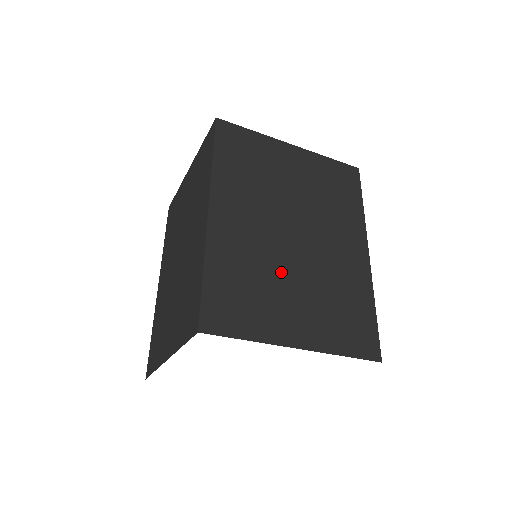
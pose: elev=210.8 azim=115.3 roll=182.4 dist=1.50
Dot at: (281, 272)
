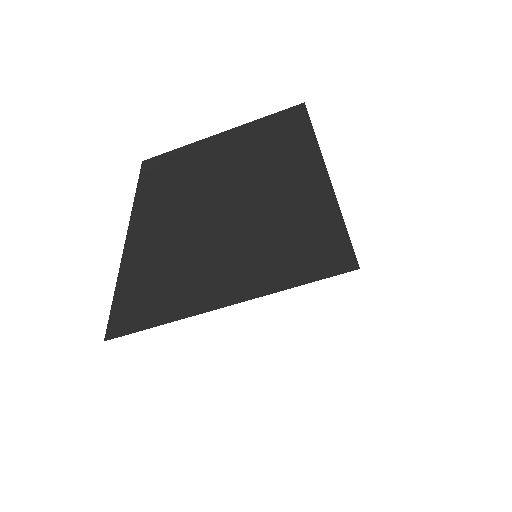
Dot at: (204, 243)
